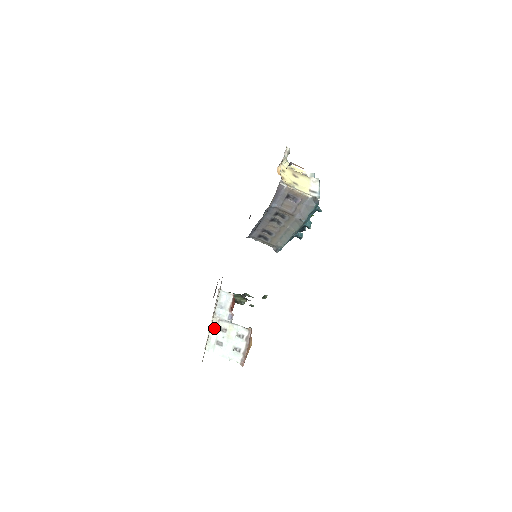
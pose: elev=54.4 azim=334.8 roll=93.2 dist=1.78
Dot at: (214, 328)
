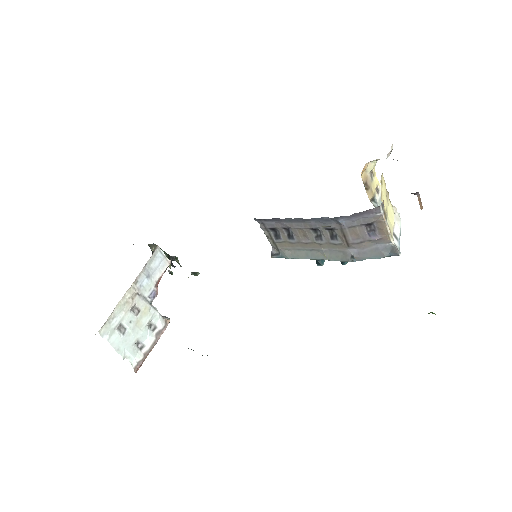
Dot at: (125, 303)
